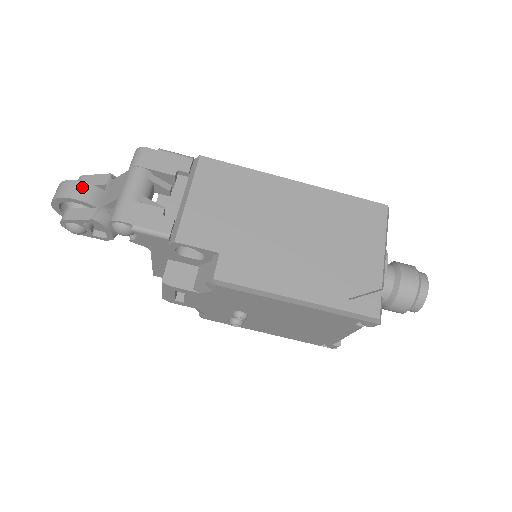
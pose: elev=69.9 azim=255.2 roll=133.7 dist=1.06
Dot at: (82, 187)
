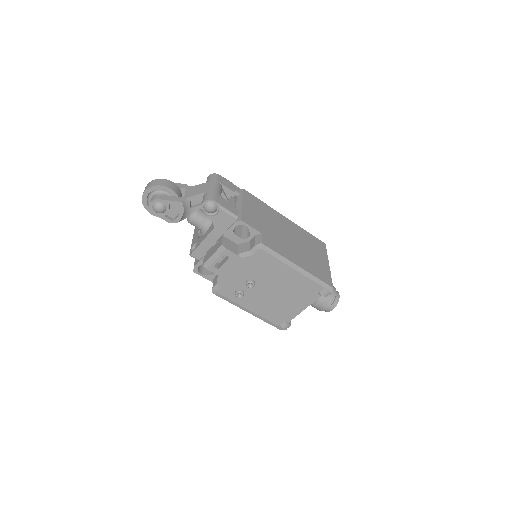
Dot at: (173, 184)
